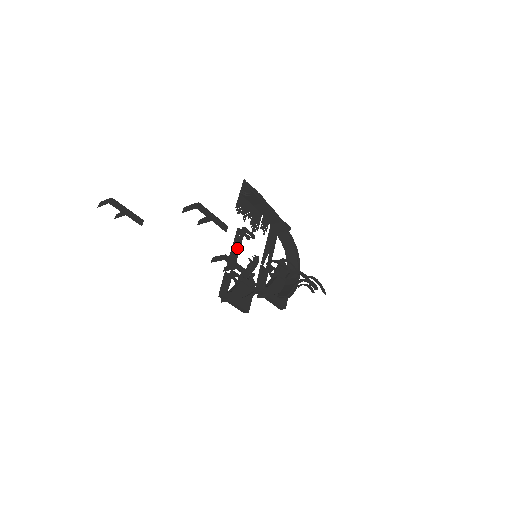
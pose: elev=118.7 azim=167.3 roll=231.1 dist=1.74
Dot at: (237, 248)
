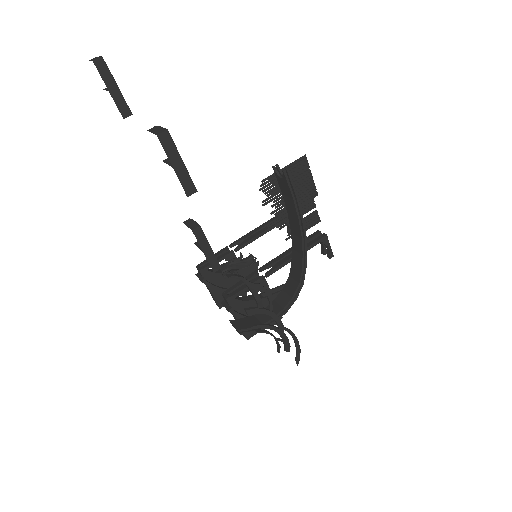
Dot at: (260, 231)
